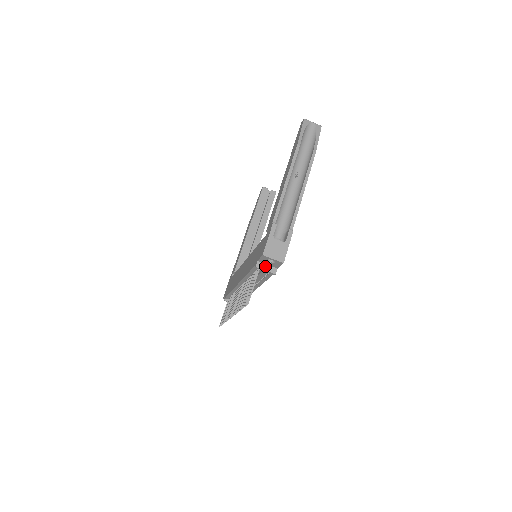
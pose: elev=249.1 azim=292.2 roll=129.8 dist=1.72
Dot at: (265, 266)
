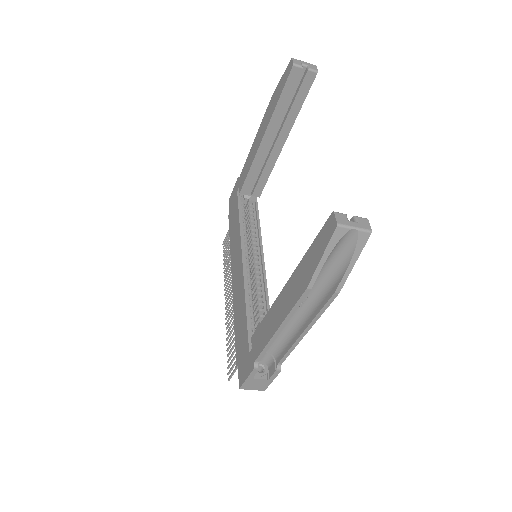
Dot at: occluded
